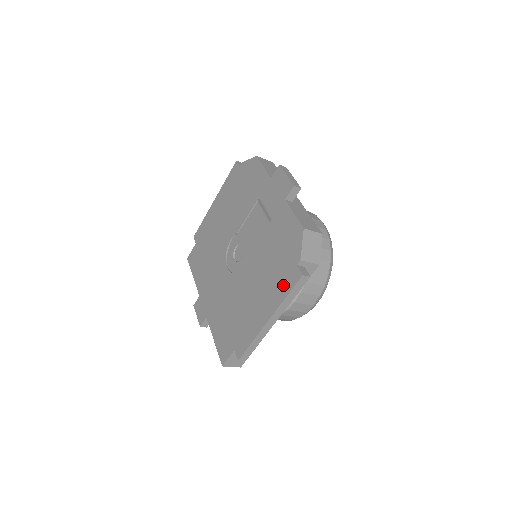
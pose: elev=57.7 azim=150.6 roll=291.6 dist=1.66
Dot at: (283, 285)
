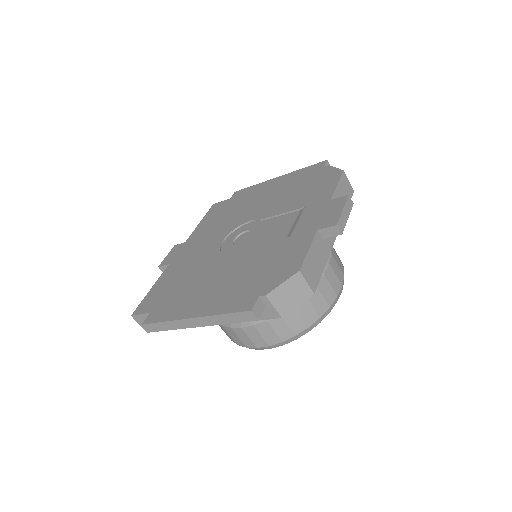
Dot at: (232, 301)
